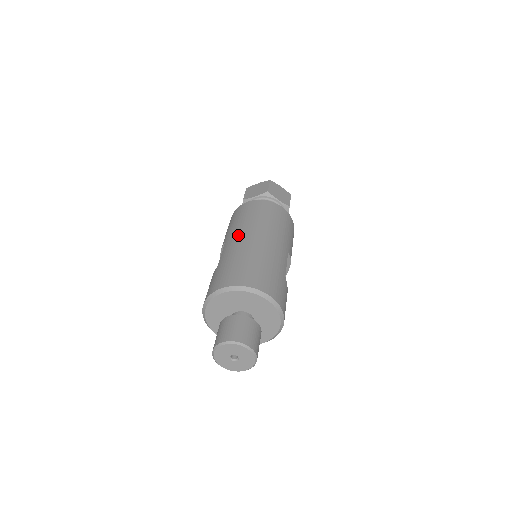
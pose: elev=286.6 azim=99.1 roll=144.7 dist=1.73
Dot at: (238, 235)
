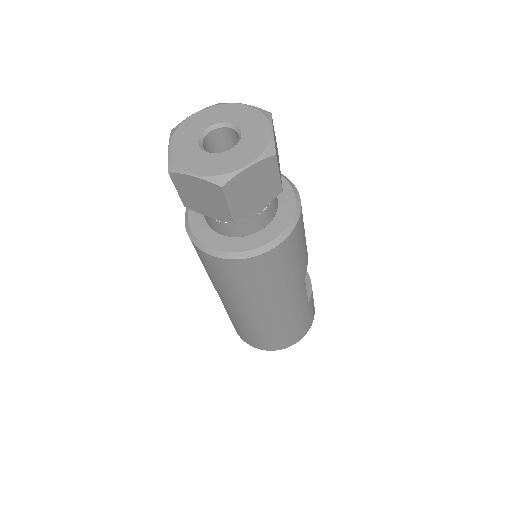
Dot at: (234, 307)
